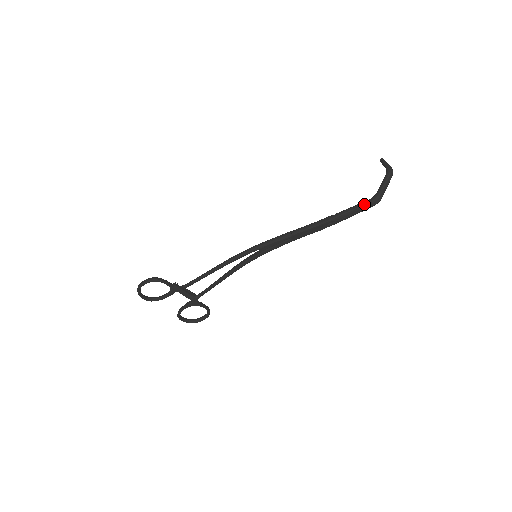
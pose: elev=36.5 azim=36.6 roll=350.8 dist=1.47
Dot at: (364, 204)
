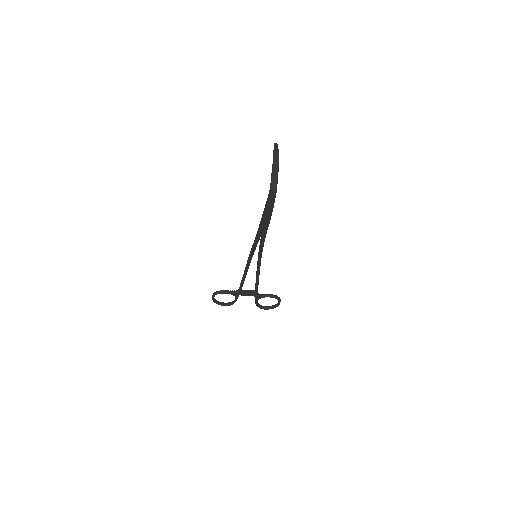
Dot at: (268, 198)
